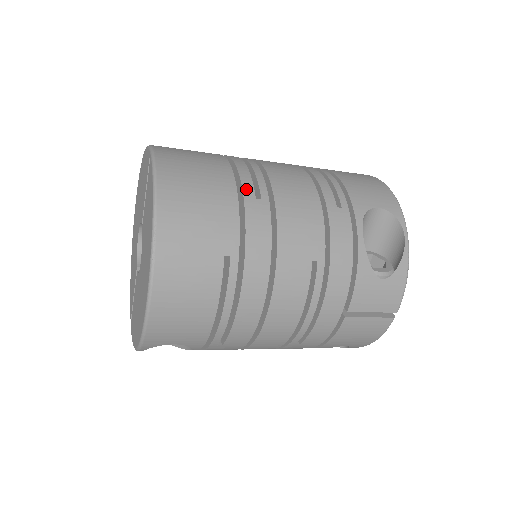
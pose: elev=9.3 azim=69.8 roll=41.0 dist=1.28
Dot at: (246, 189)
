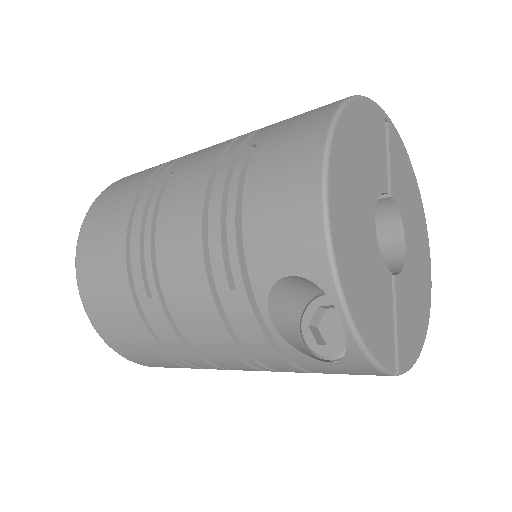
Dot at: (137, 287)
